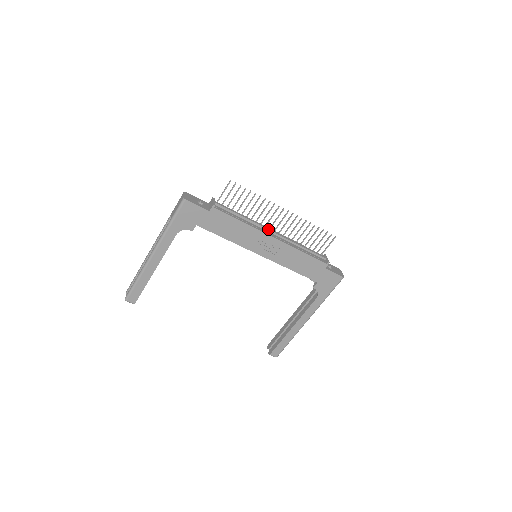
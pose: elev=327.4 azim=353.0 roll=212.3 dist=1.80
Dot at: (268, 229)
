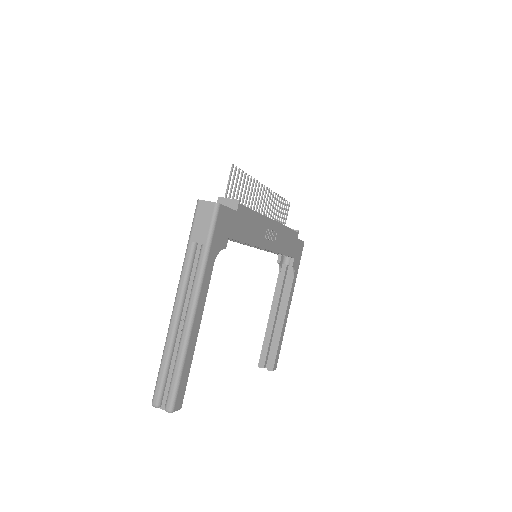
Dot at: (264, 215)
